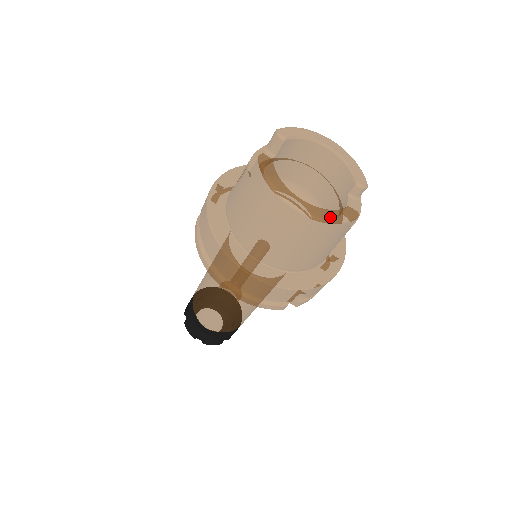
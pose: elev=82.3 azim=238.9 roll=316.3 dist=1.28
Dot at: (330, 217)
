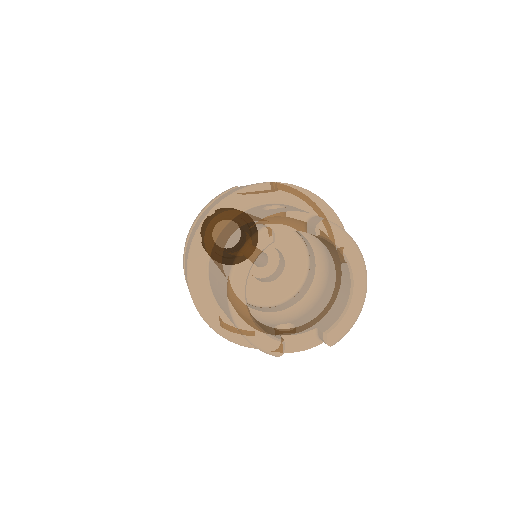
Dot at: (249, 333)
